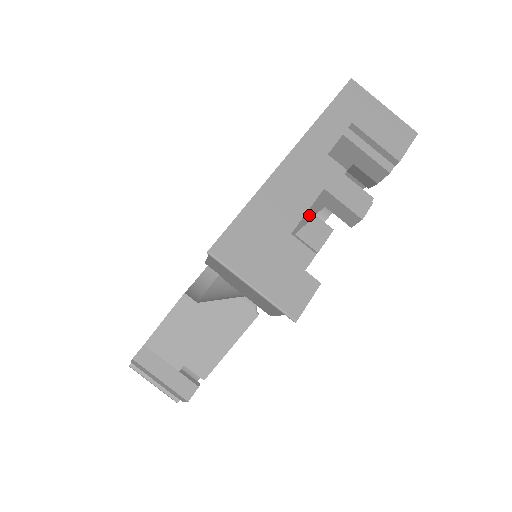
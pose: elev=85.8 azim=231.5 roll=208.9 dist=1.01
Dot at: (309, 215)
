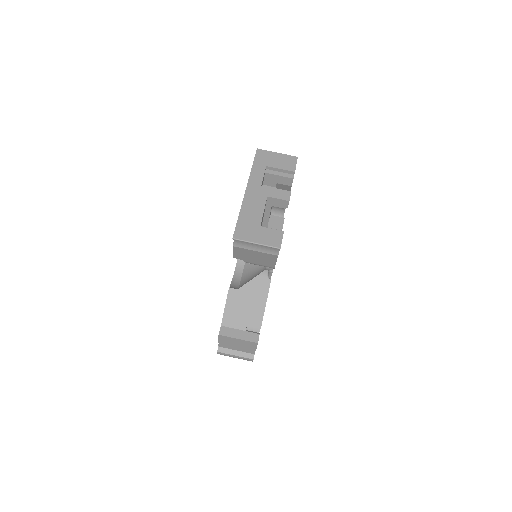
Dot at: (268, 213)
